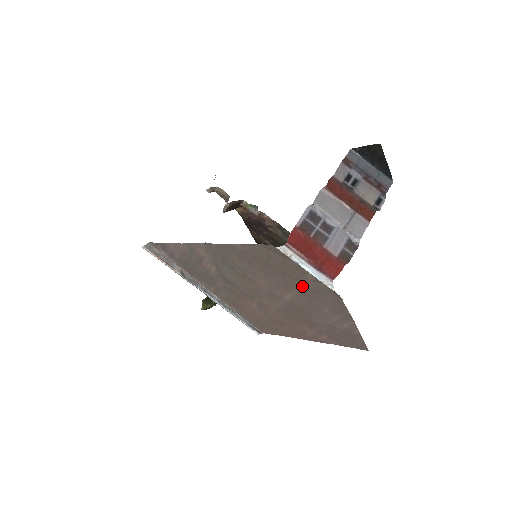
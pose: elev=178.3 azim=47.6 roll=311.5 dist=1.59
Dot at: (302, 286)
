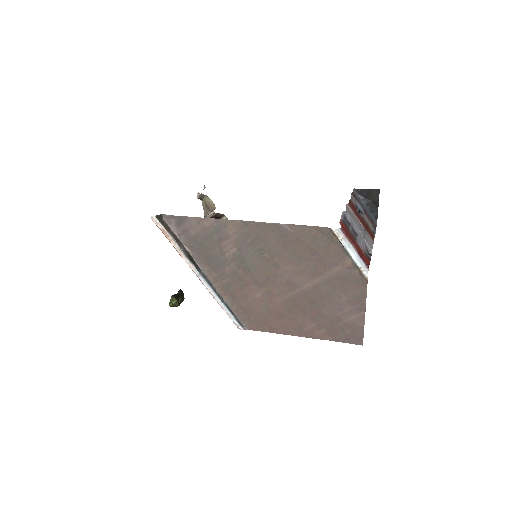
Dot at: (333, 272)
